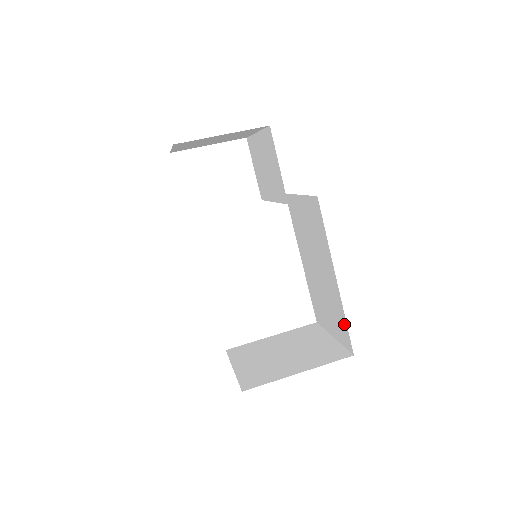
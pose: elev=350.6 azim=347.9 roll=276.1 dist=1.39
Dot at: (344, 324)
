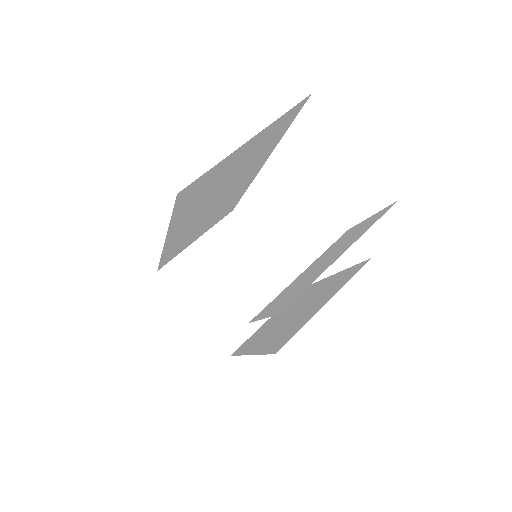
Dot at: (242, 350)
